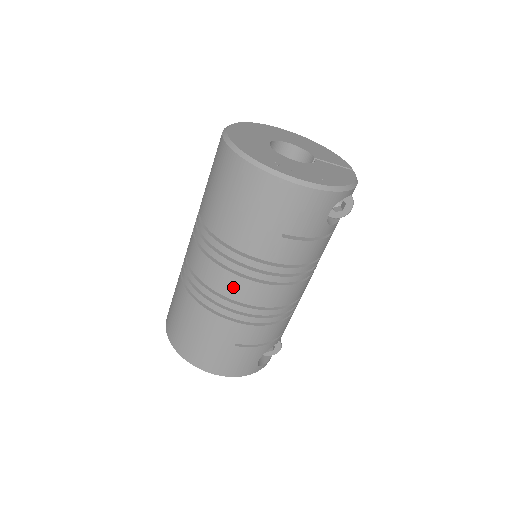
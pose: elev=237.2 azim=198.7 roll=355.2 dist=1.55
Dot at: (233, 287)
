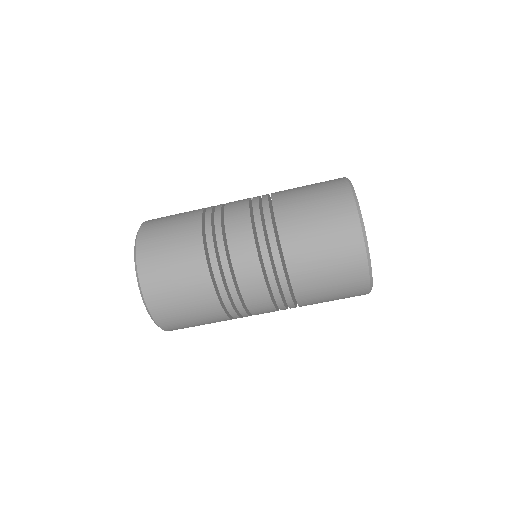
Dot at: occluded
